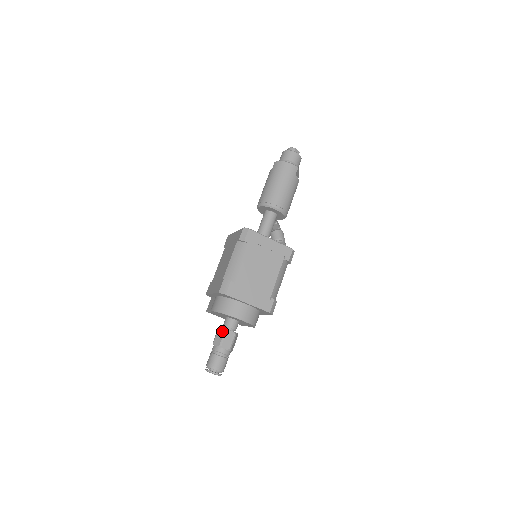
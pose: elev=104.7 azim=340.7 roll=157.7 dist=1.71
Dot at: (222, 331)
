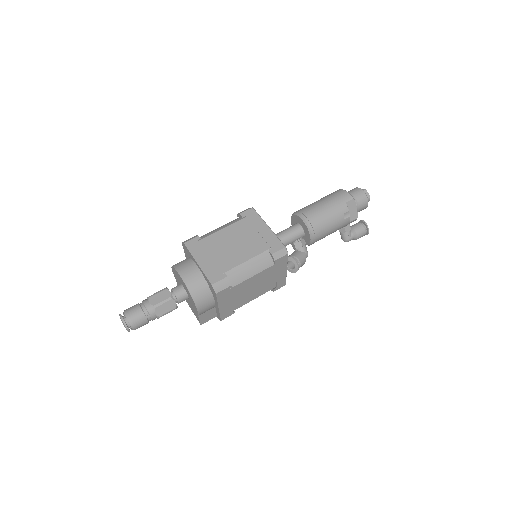
Dot at: (163, 289)
